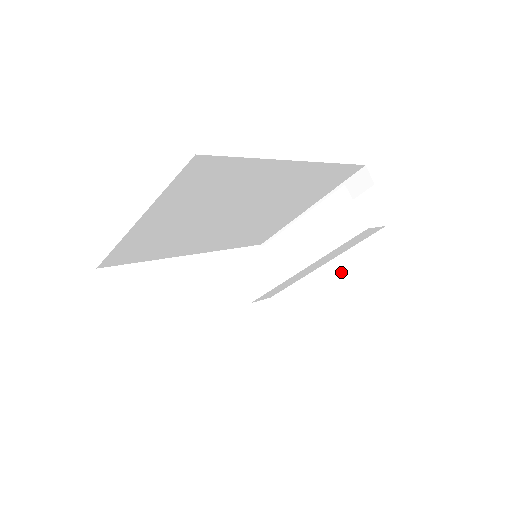
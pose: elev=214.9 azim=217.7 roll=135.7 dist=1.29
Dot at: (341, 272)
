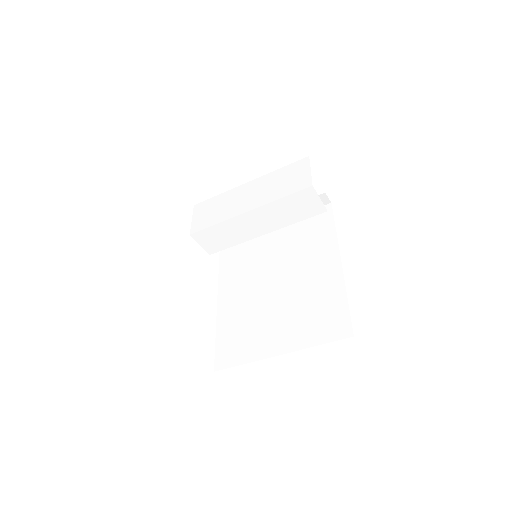
Dot at: occluded
